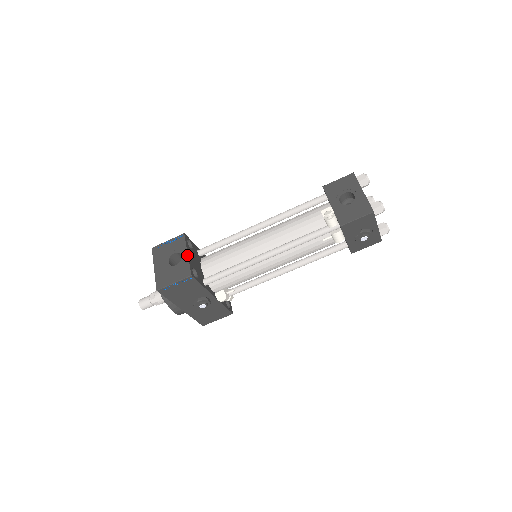
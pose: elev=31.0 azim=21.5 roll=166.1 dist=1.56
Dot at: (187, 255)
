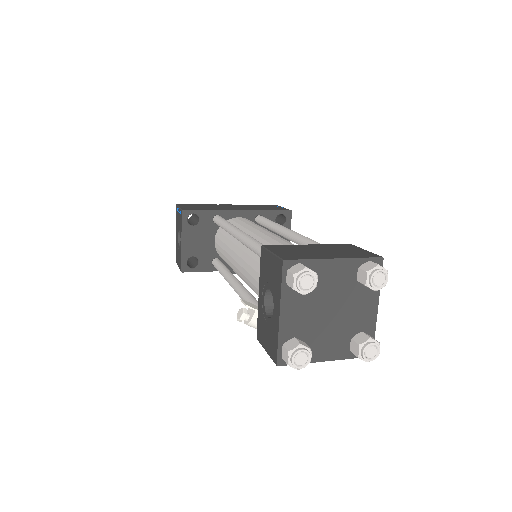
Dot at: (181, 244)
